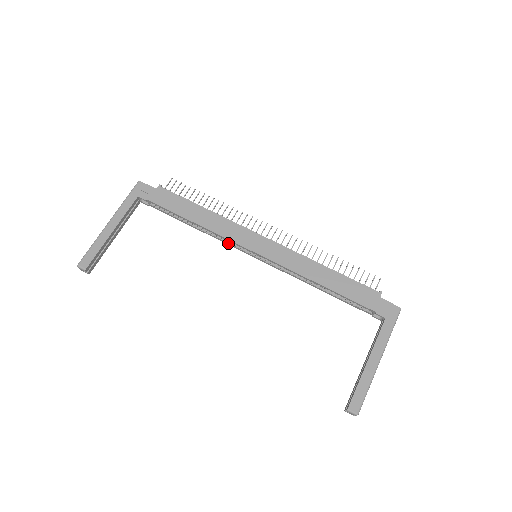
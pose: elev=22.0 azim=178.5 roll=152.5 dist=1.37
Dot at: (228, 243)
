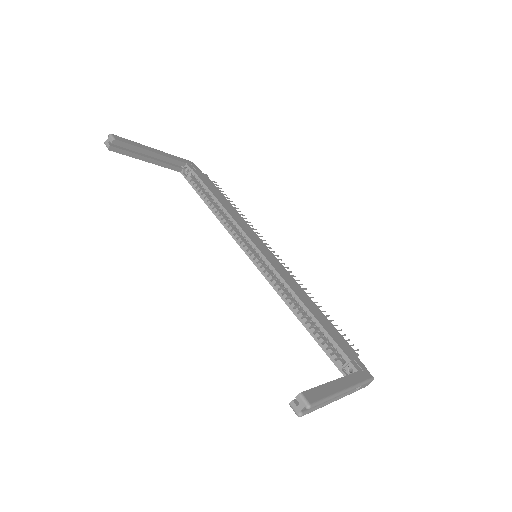
Dot at: (236, 236)
